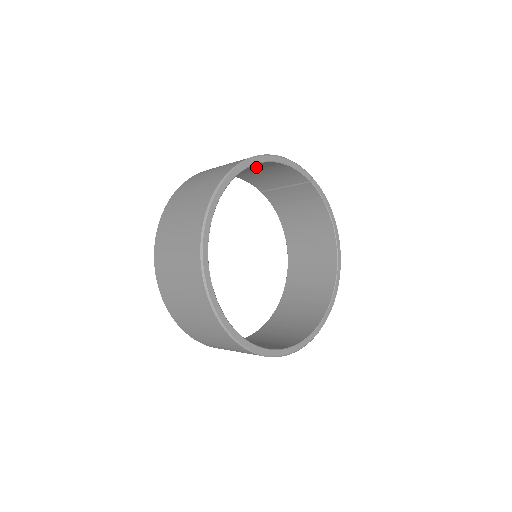
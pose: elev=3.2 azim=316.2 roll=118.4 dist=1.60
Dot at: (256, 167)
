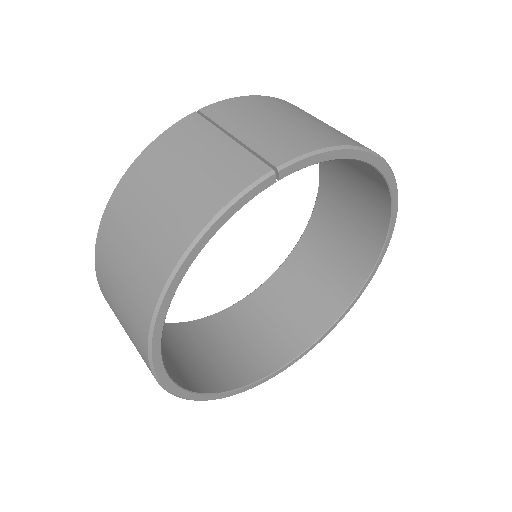
Dot at: occluded
